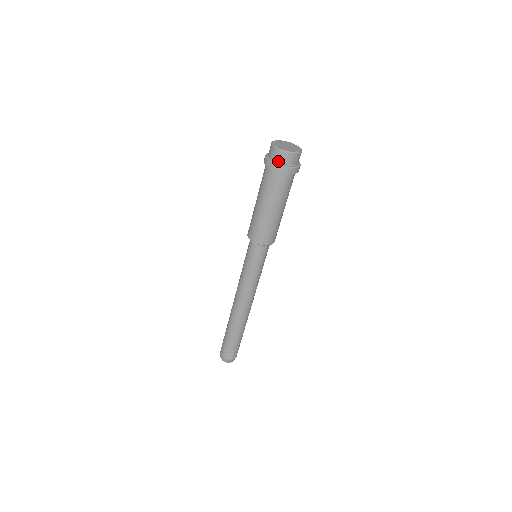
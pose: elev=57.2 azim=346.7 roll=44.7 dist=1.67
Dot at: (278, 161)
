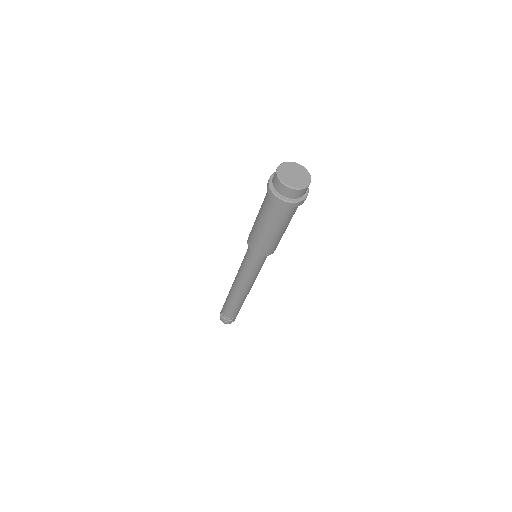
Dot at: (274, 185)
